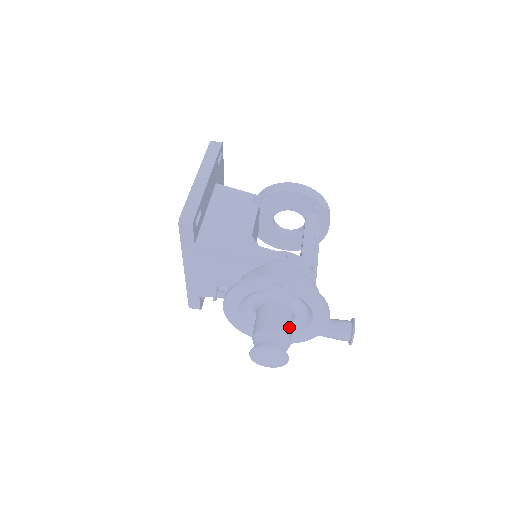
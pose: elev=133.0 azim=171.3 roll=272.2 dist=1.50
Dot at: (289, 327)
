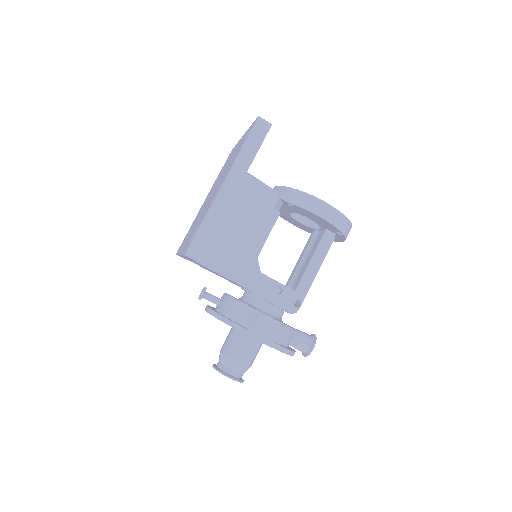
Dot at: (254, 357)
